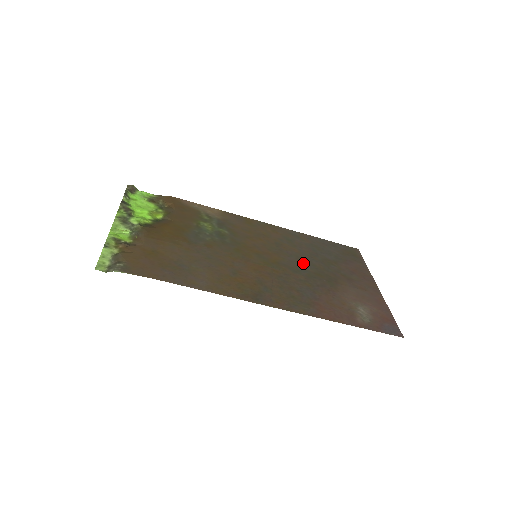
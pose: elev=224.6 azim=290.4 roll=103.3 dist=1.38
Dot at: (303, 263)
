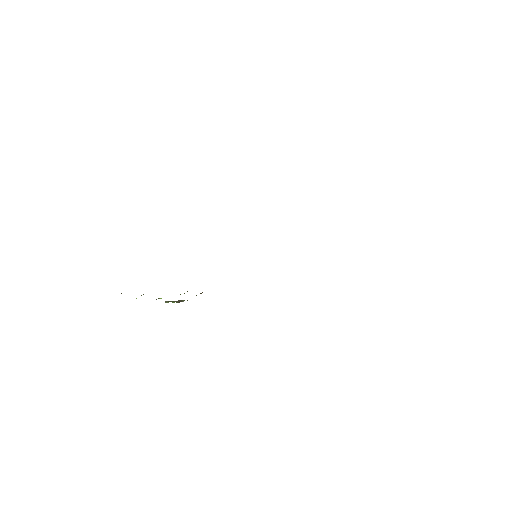
Dot at: occluded
